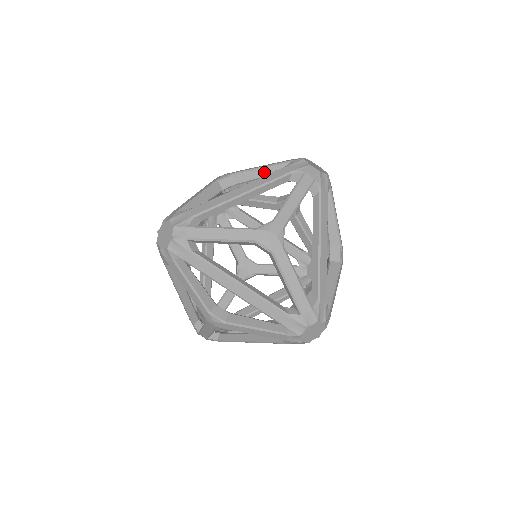
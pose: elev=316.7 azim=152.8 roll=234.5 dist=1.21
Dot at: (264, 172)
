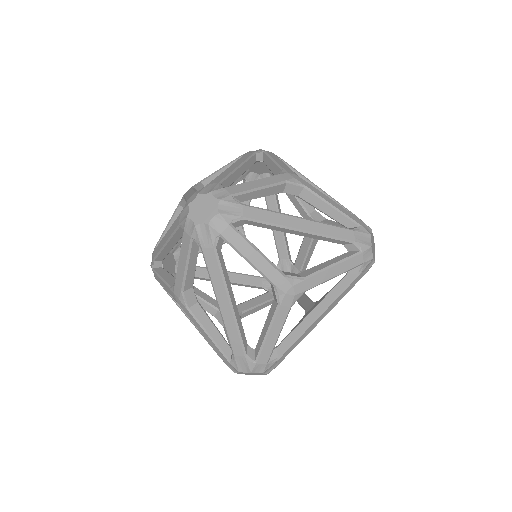
Dot at: (331, 211)
